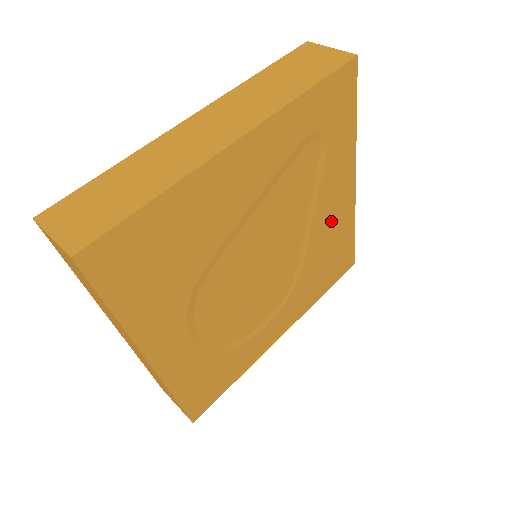
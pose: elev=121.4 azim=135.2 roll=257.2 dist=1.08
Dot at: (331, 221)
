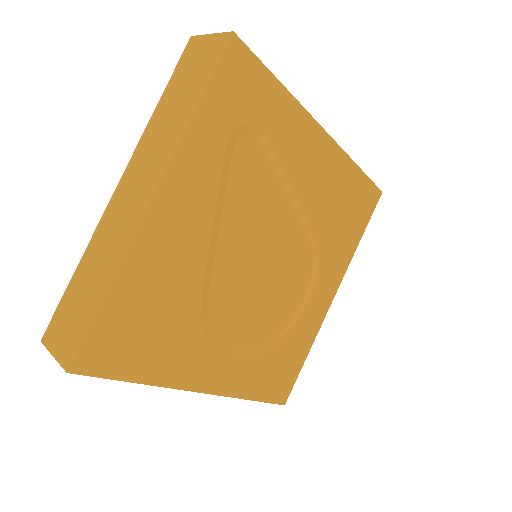
Dot at: (320, 180)
